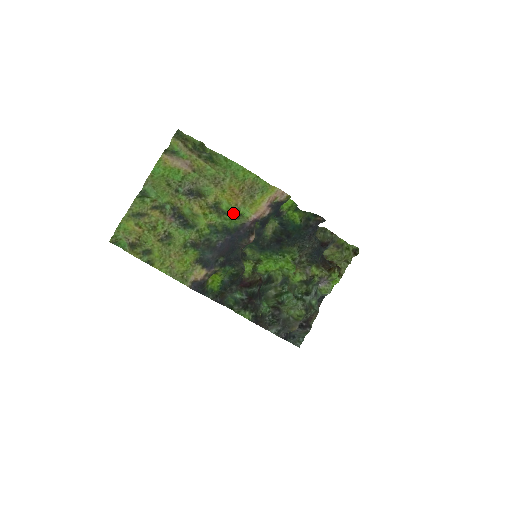
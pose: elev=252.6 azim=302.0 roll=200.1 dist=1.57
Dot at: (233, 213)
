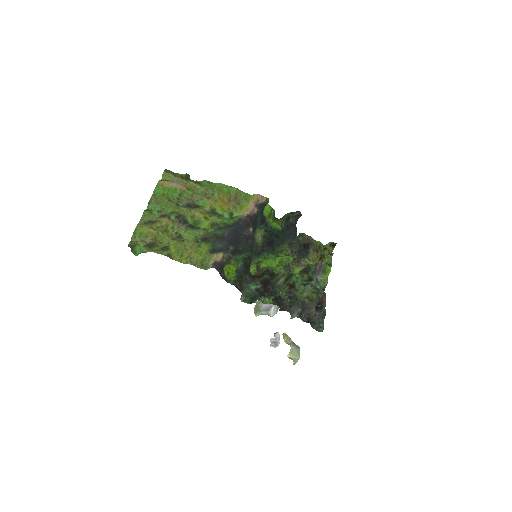
Dot at: (228, 218)
